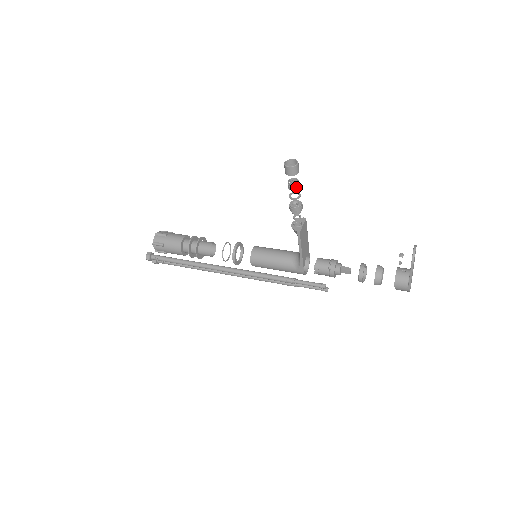
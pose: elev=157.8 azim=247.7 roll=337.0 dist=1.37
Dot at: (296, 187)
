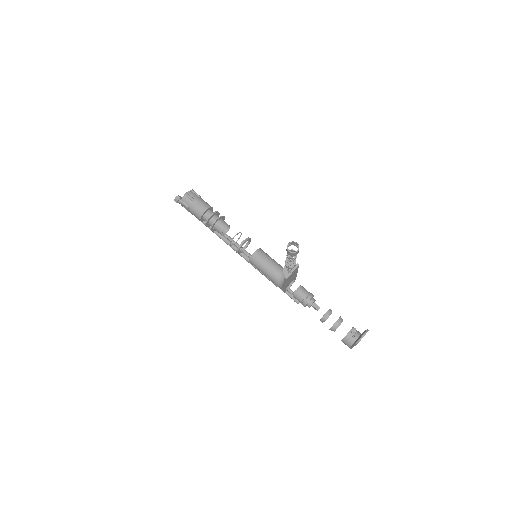
Dot at: (292, 259)
